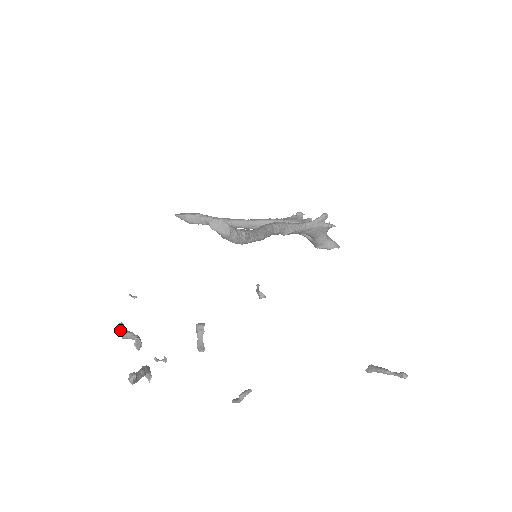
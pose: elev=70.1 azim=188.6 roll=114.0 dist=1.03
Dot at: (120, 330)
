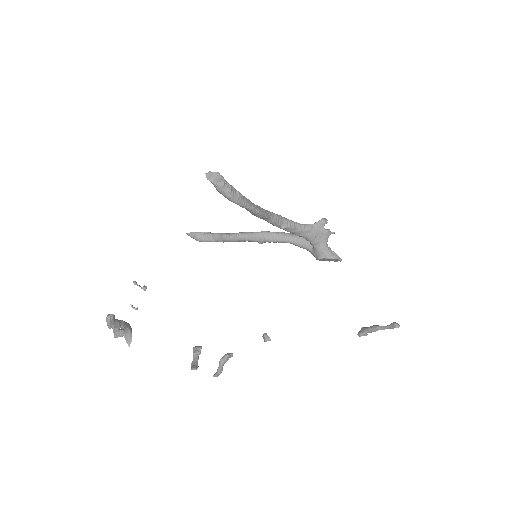
Dot at: (114, 329)
